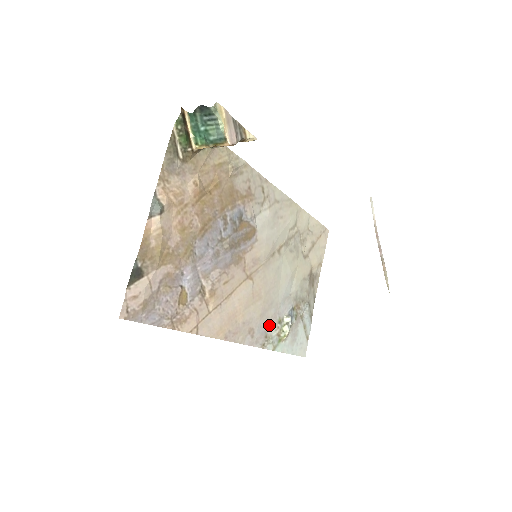
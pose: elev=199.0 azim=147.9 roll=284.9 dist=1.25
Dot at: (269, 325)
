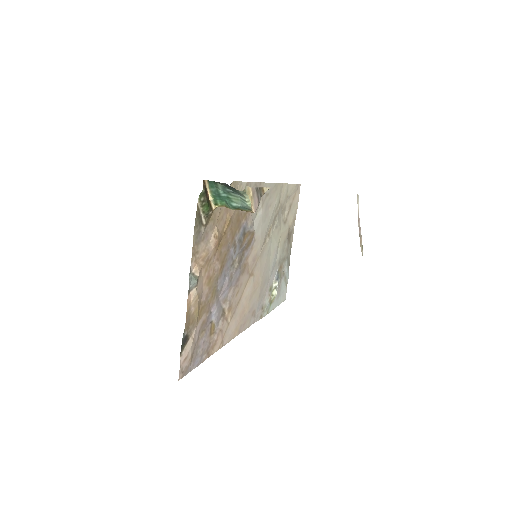
Dot at: (264, 298)
